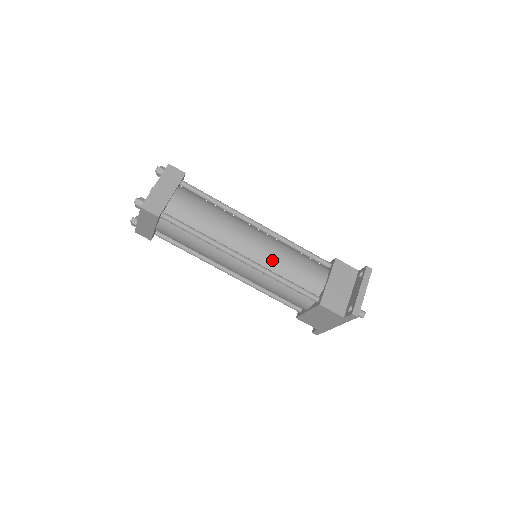
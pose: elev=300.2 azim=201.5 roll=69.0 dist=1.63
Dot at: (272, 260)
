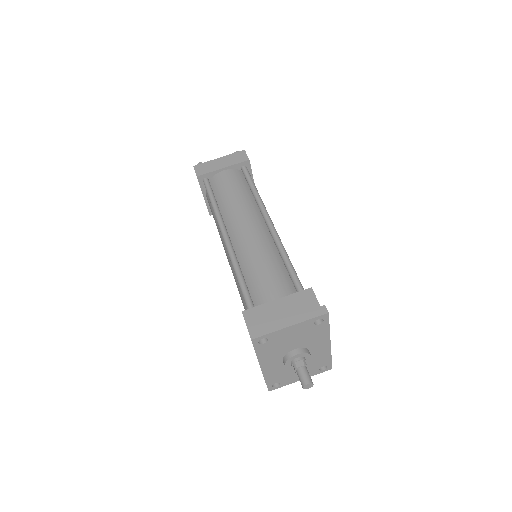
Dot at: (247, 251)
